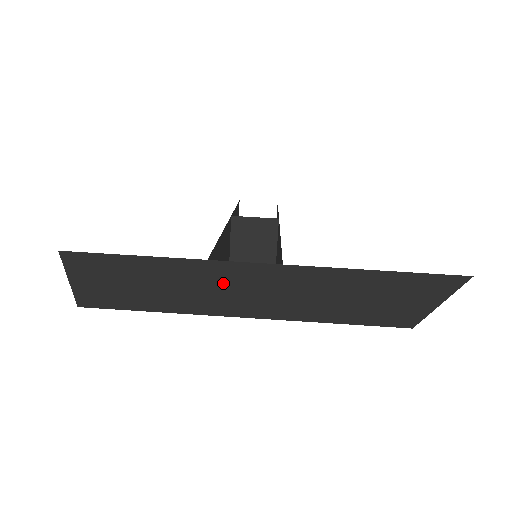
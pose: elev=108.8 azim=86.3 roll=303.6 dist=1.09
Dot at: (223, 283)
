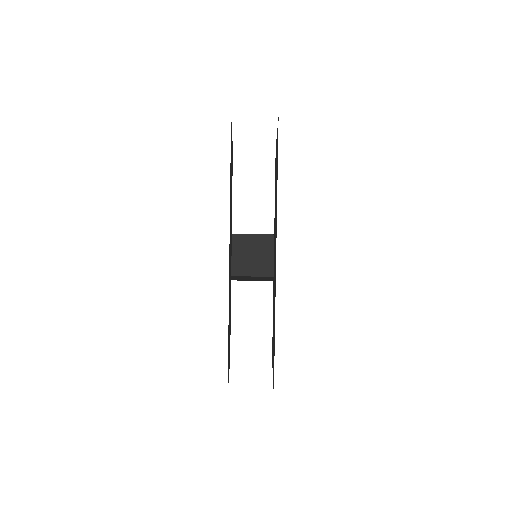
Dot at: occluded
